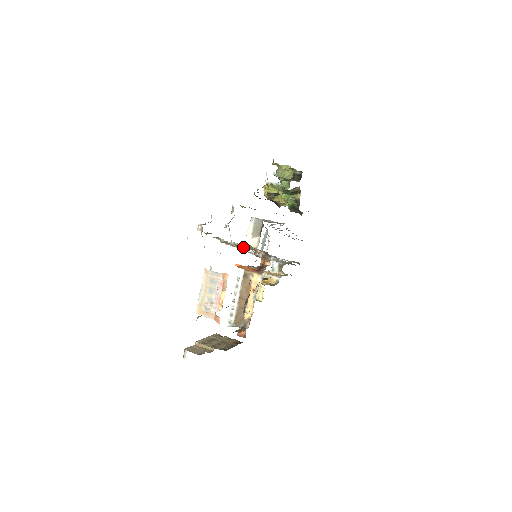
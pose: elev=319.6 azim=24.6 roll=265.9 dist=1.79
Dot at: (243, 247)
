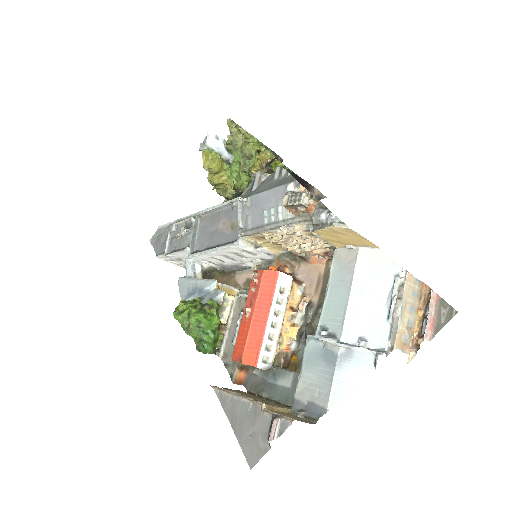
Dot at: (306, 242)
